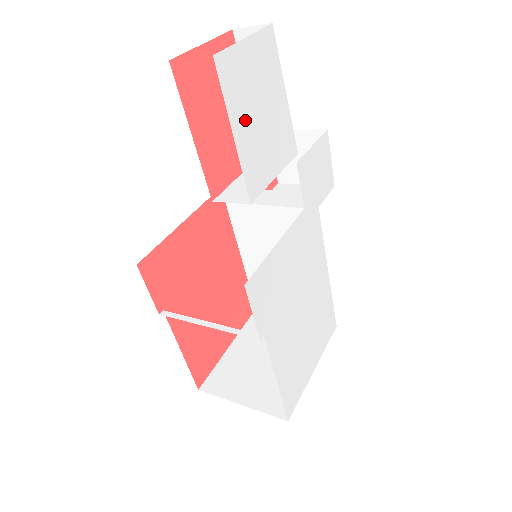
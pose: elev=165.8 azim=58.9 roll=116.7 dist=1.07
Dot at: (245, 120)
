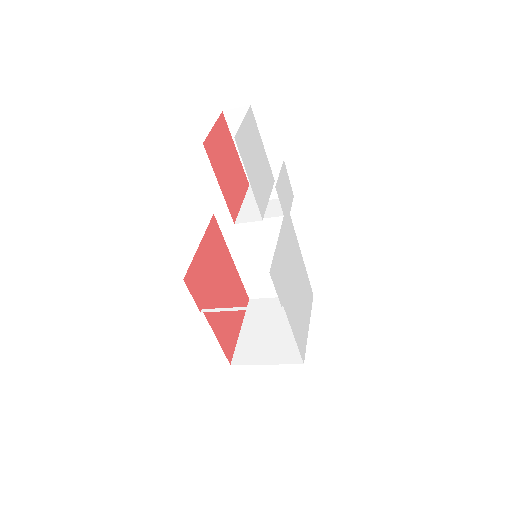
Dot at: (251, 169)
